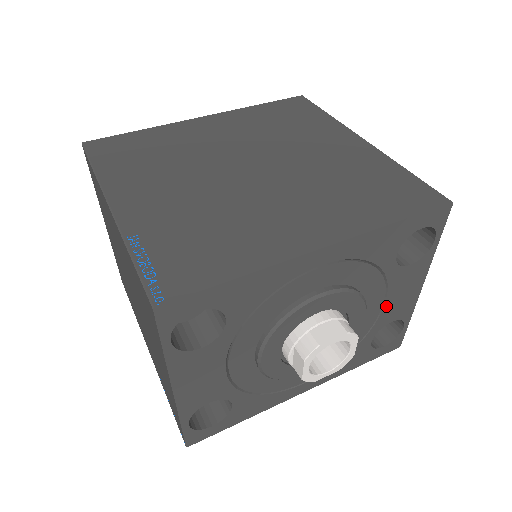
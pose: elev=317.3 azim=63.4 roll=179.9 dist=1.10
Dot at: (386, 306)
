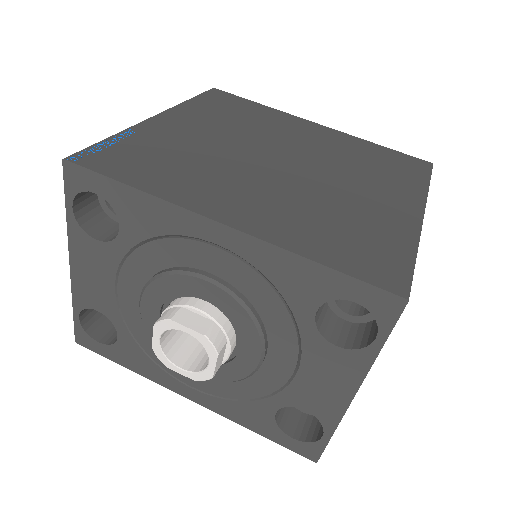
Dot at: (299, 378)
